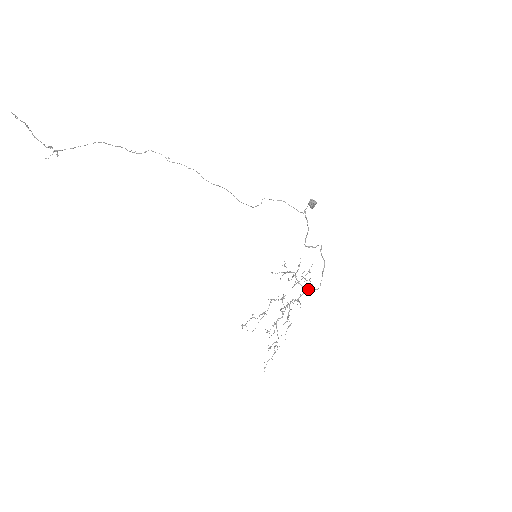
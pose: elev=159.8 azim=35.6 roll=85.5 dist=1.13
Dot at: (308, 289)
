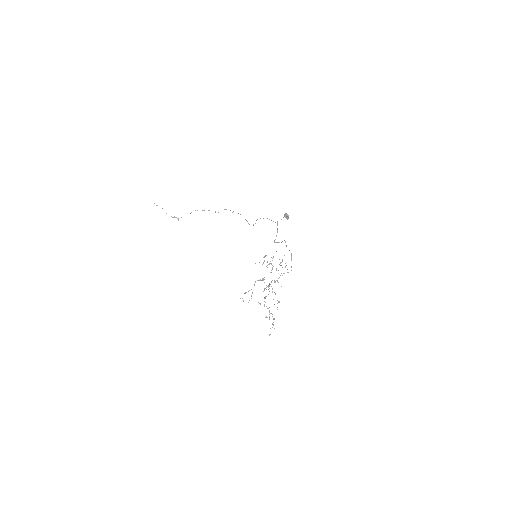
Dot at: (283, 273)
